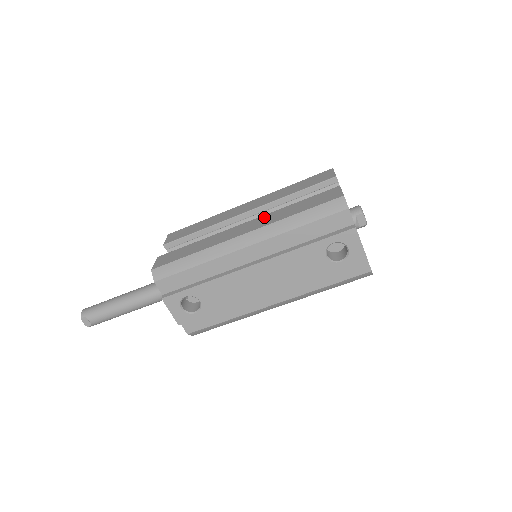
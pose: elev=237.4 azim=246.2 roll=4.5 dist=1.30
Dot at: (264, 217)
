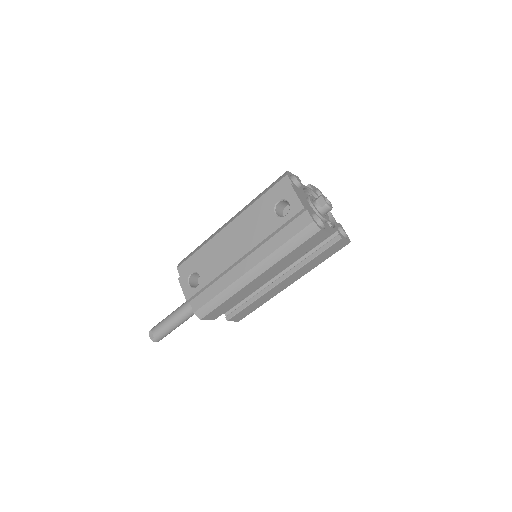
Dot at: occluded
